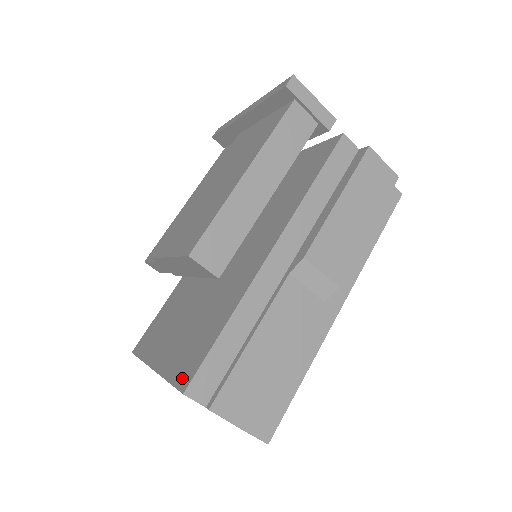
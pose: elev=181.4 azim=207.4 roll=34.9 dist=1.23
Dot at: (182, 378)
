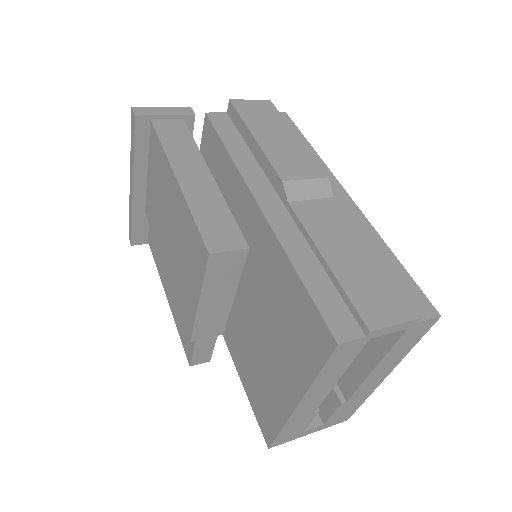
Dot at: (322, 347)
